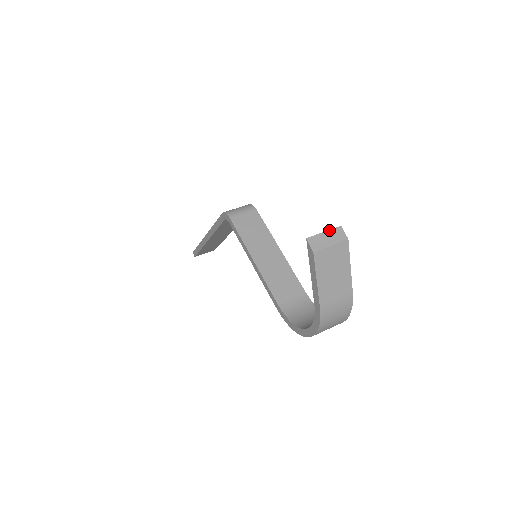
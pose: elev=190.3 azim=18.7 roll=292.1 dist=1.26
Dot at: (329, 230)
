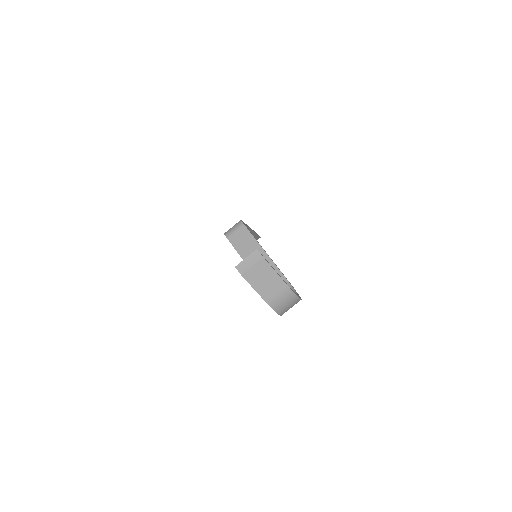
Dot at: (249, 255)
